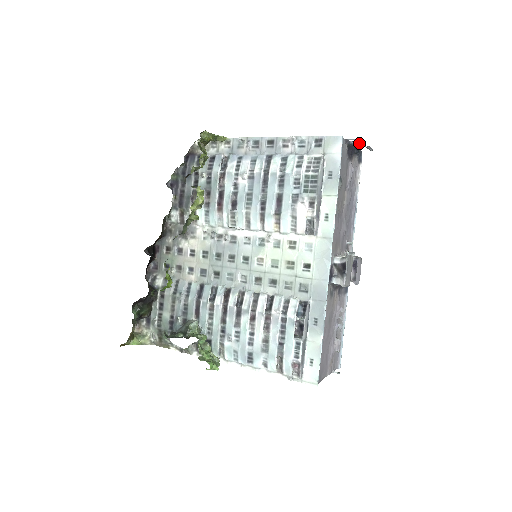
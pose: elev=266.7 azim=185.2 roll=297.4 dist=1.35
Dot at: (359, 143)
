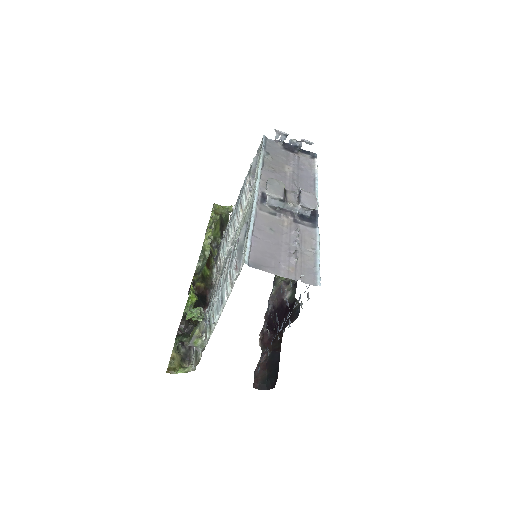
Dot at: (290, 139)
